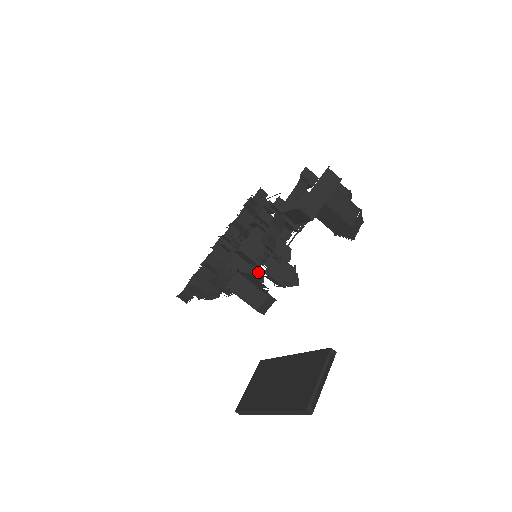
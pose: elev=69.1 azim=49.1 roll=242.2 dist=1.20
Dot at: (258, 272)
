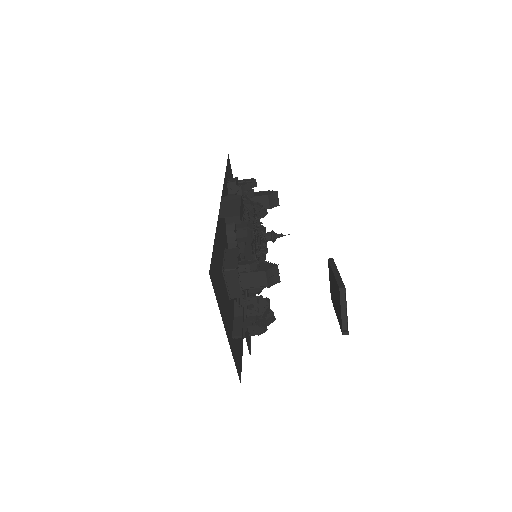
Dot at: occluded
